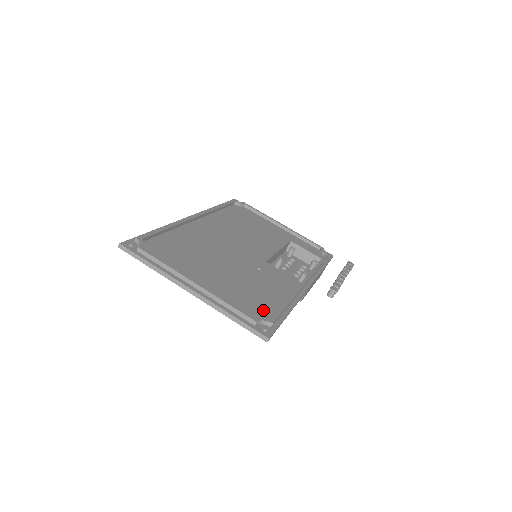
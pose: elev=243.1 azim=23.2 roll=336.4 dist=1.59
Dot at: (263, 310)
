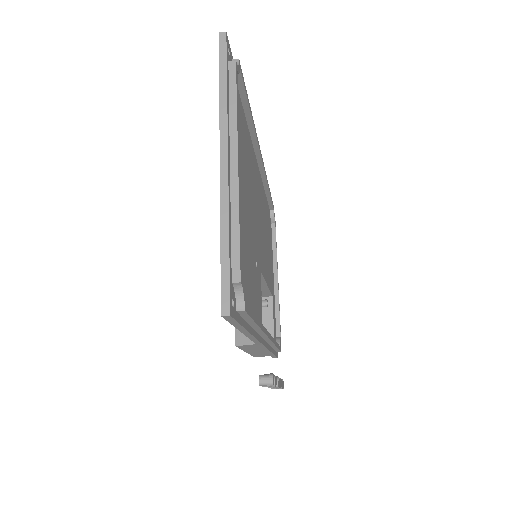
Dot at: occluded
